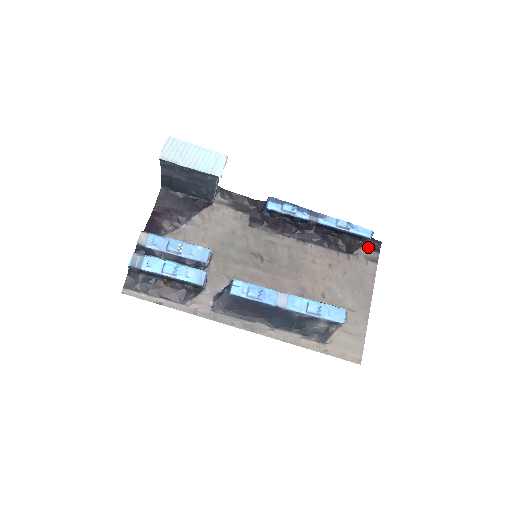
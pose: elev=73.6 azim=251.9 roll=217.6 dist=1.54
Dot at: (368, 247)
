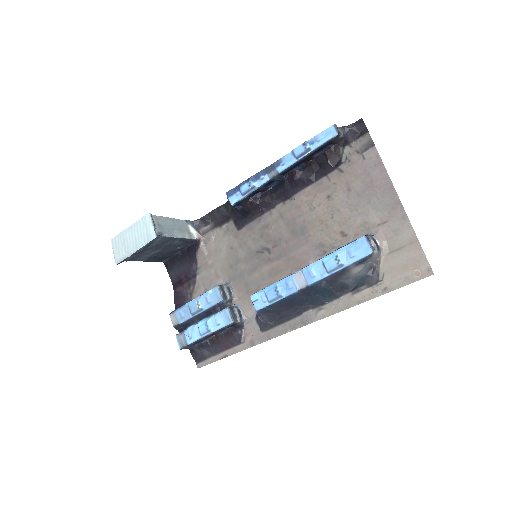
Dot at: (352, 139)
